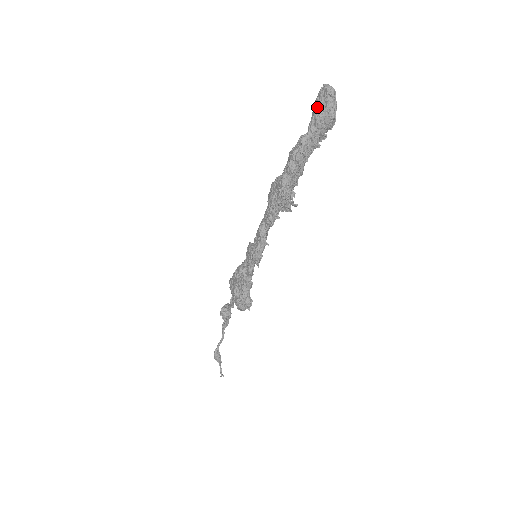
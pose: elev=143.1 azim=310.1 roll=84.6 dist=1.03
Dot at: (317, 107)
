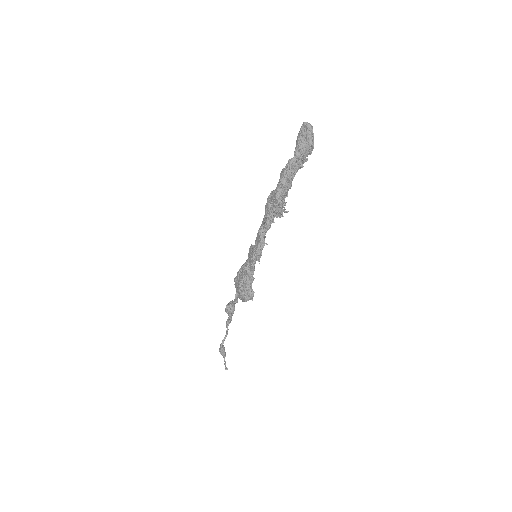
Dot at: (300, 138)
